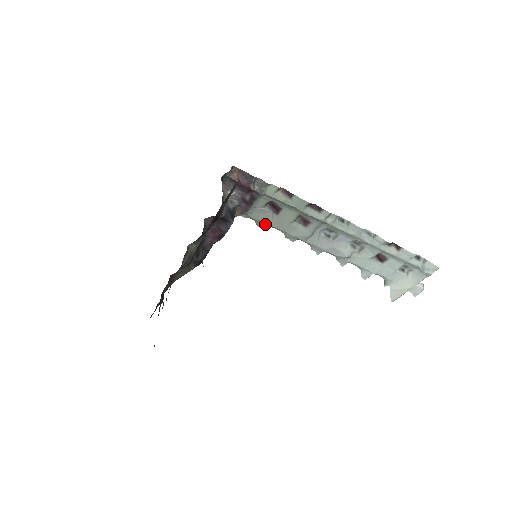
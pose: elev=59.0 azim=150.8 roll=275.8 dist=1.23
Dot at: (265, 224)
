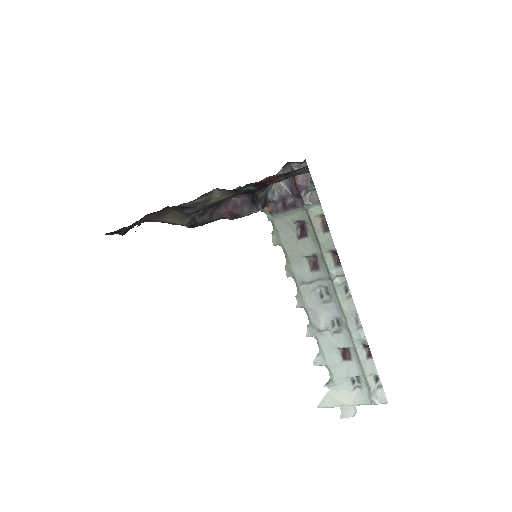
Dot at: (280, 239)
